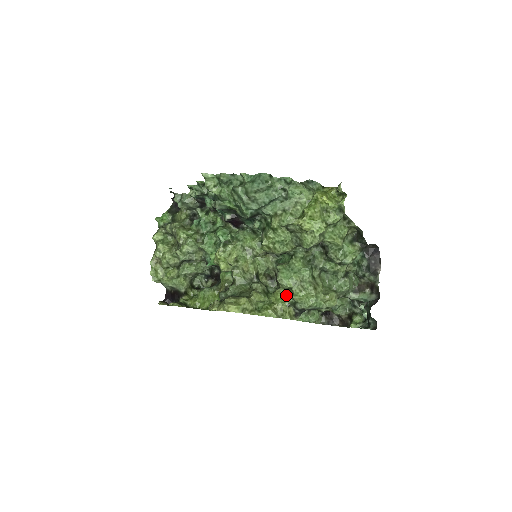
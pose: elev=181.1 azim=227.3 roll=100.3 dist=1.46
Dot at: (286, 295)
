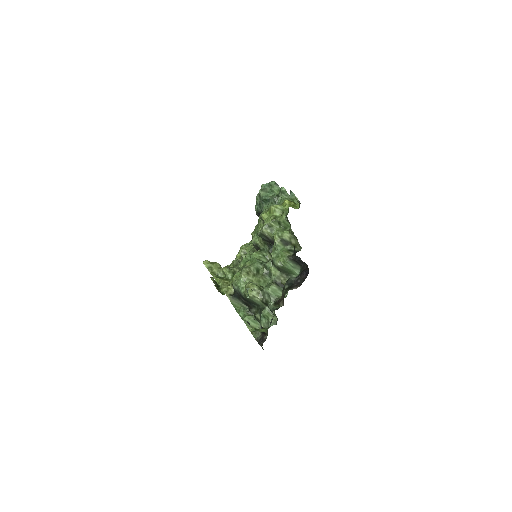
Dot at: occluded
